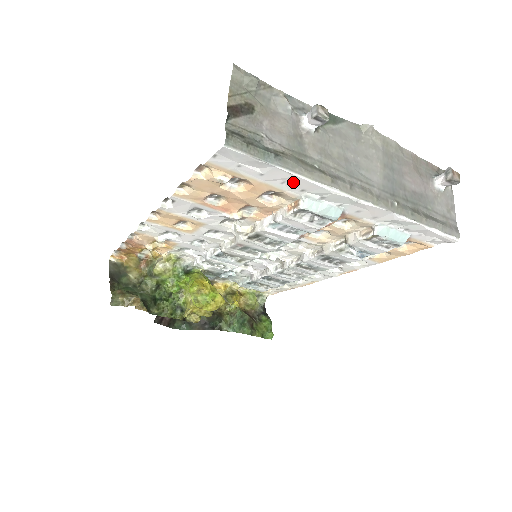
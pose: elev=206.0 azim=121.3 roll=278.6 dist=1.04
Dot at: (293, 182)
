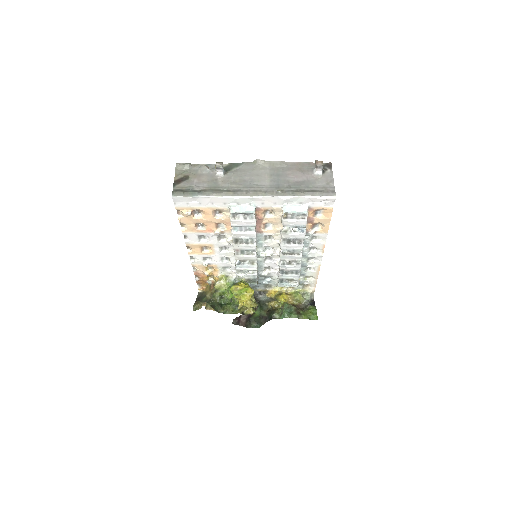
Dot at: (215, 201)
